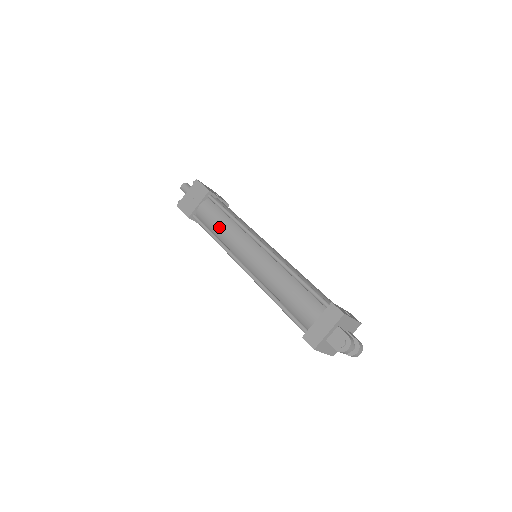
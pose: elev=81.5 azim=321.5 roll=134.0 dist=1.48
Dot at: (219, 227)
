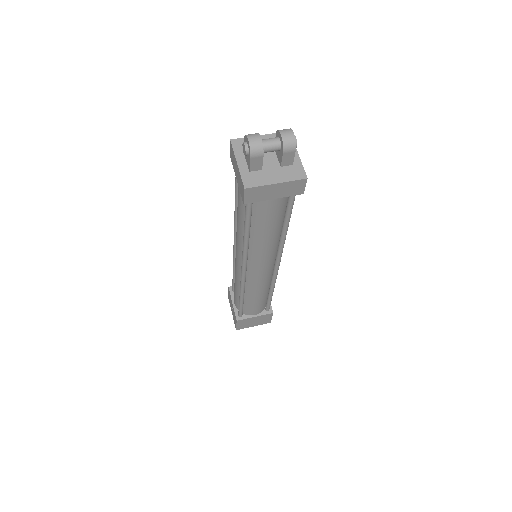
Dot at: (235, 287)
